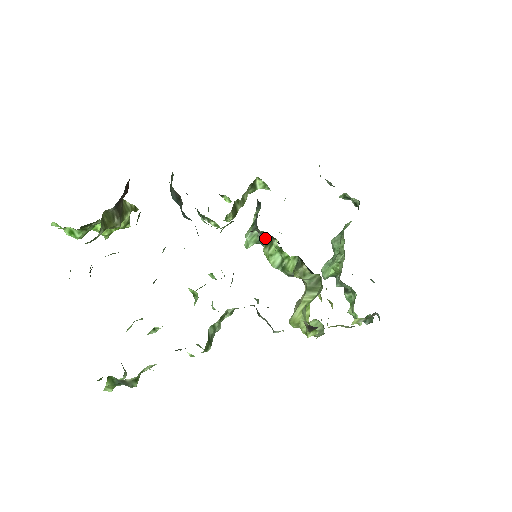
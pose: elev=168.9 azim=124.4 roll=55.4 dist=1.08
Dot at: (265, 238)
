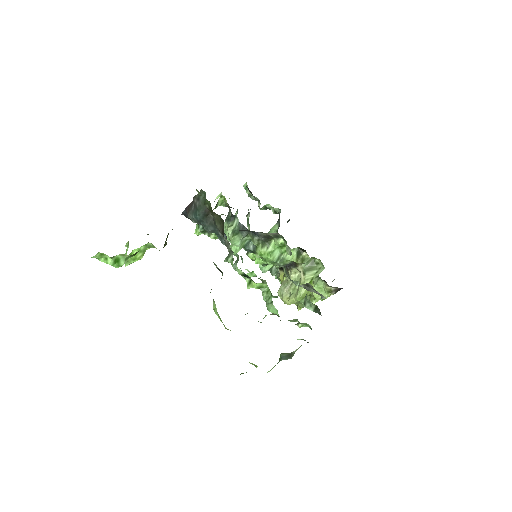
Dot at: (262, 240)
